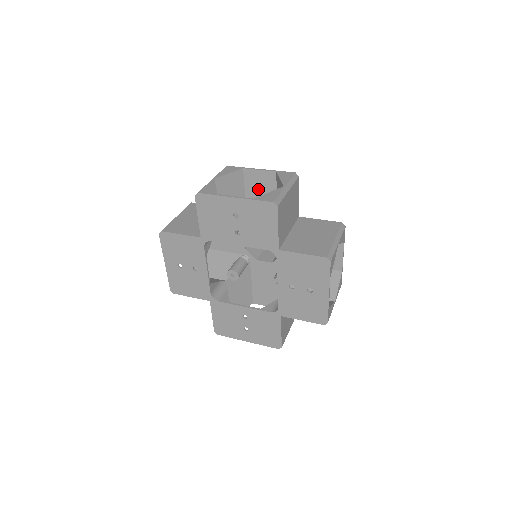
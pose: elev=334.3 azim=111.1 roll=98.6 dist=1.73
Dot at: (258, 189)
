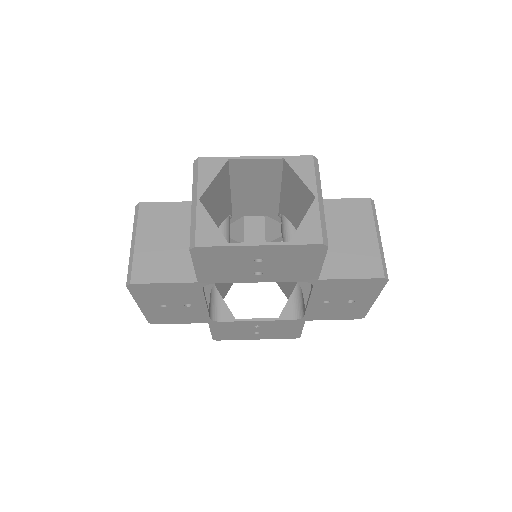
Dot at: (252, 180)
